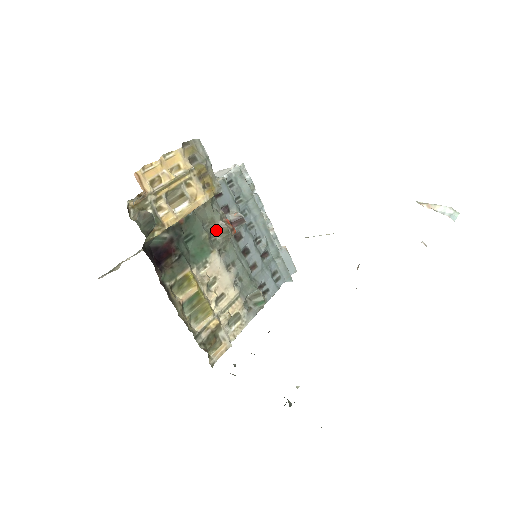
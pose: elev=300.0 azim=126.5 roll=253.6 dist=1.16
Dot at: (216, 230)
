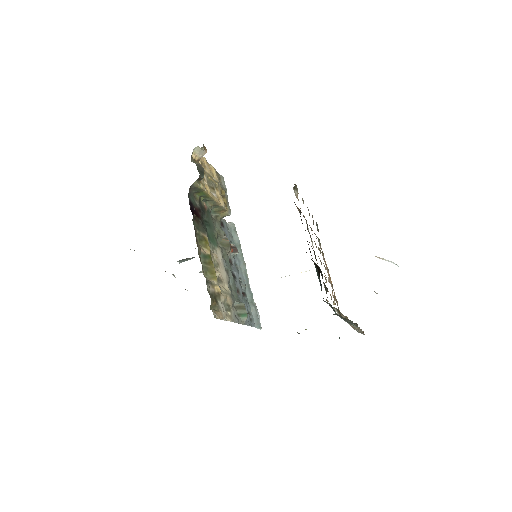
Dot at: (220, 239)
